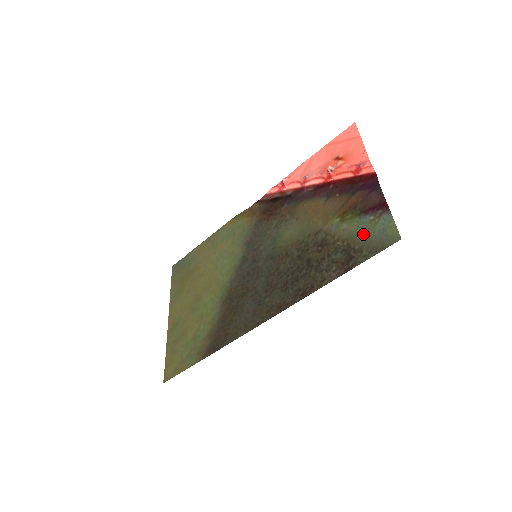
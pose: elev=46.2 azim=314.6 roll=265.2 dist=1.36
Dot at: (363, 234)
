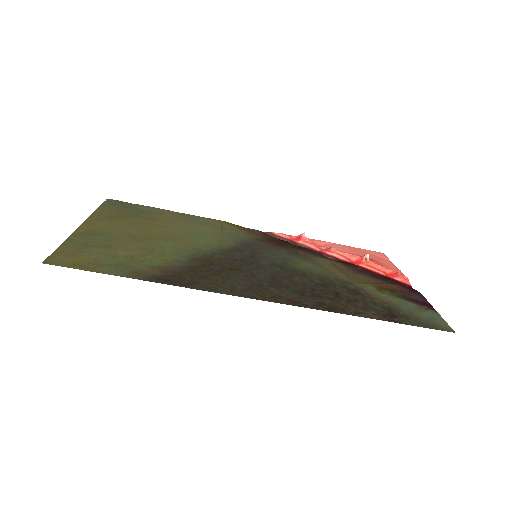
Dot at: (408, 309)
